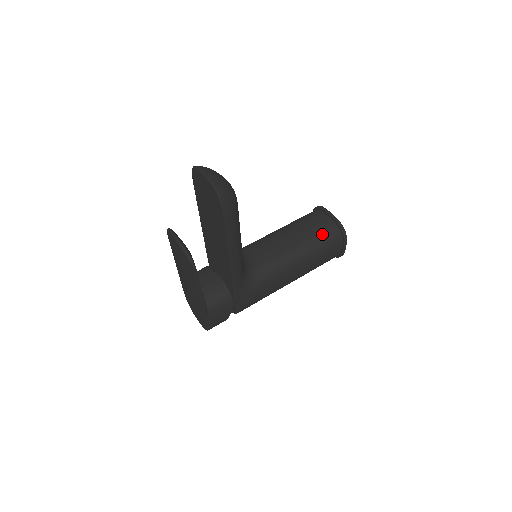
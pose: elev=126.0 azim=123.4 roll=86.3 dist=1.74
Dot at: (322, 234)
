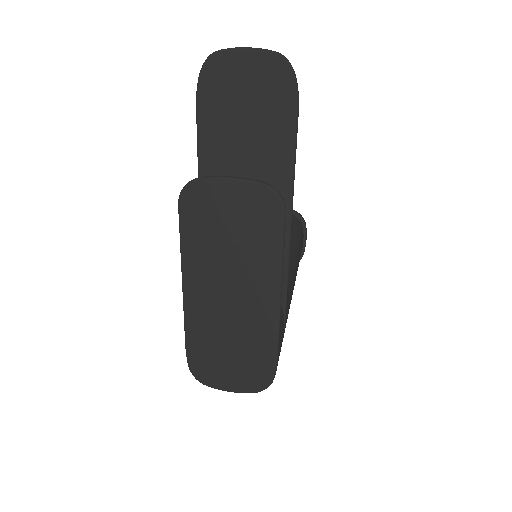
Dot at: occluded
